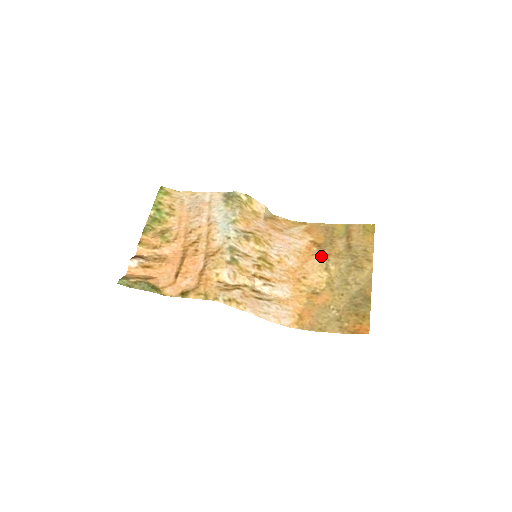
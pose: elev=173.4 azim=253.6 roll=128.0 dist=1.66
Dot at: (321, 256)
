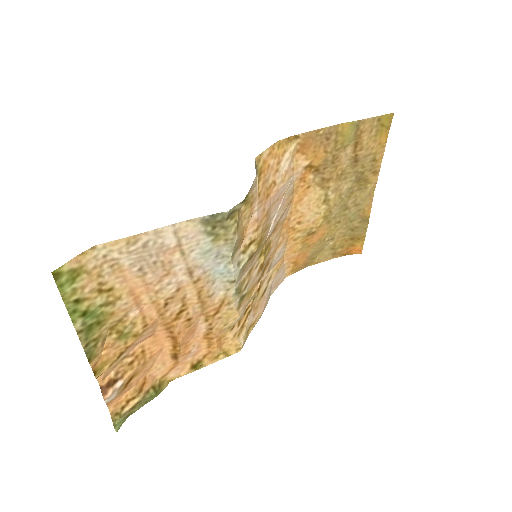
Dot at: (319, 186)
